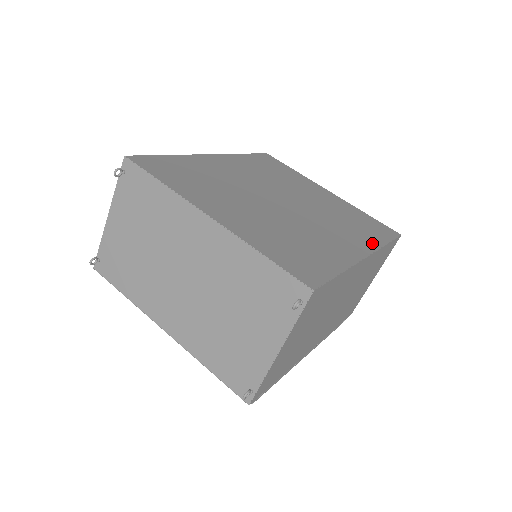
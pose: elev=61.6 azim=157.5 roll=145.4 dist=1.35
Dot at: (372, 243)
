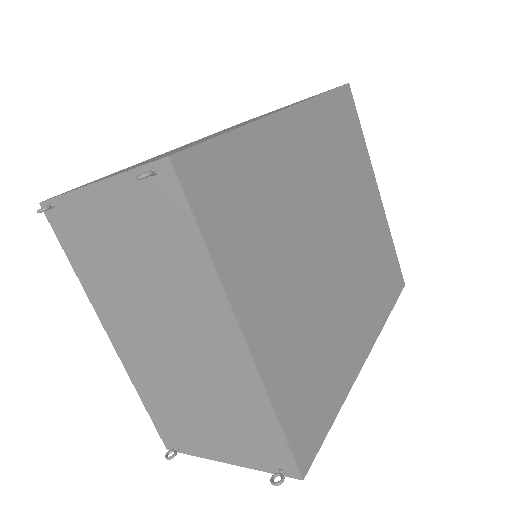
Dot at: (378, 322)
